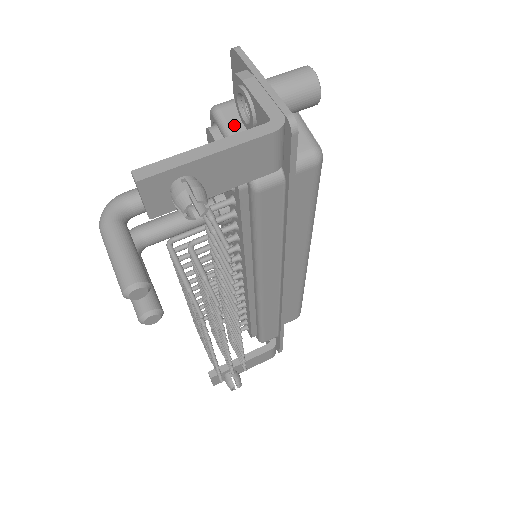
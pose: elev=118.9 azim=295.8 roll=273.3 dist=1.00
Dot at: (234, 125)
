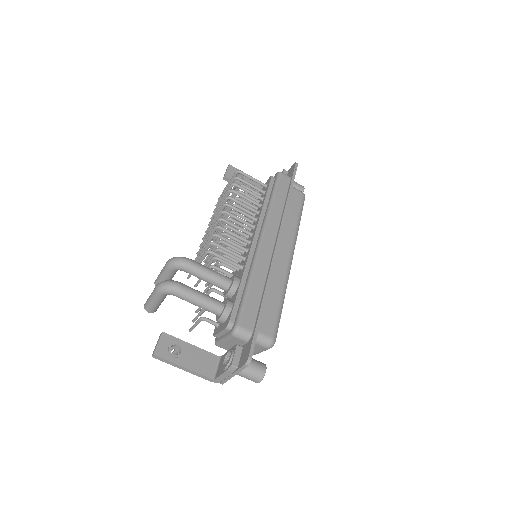
Dot at: (231, 341)
